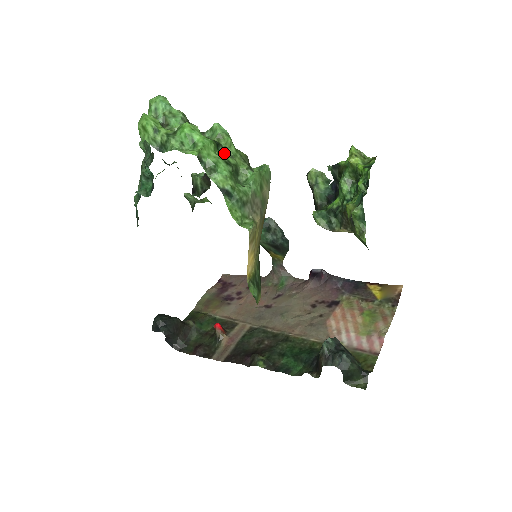
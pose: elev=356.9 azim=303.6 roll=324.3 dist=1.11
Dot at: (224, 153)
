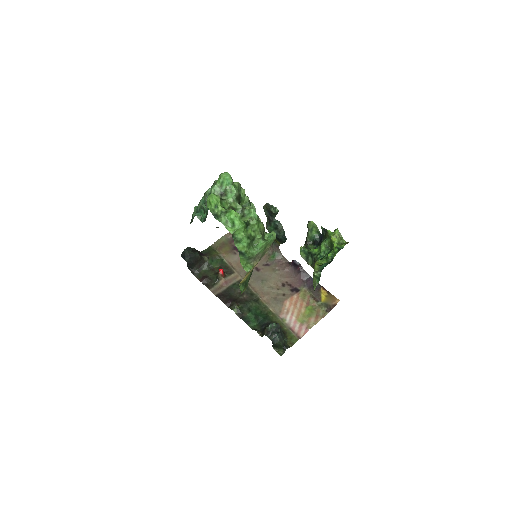
Dot at: (250, 229)
